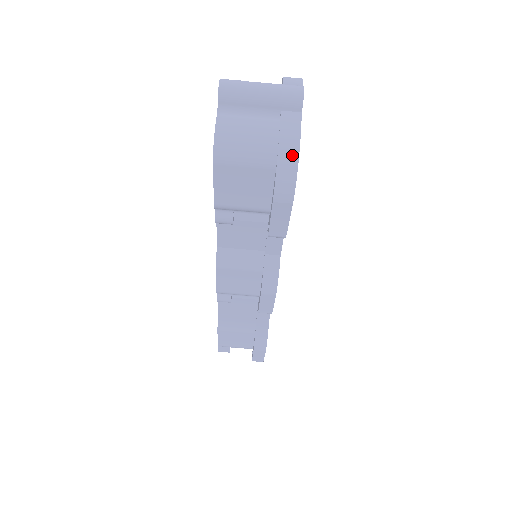
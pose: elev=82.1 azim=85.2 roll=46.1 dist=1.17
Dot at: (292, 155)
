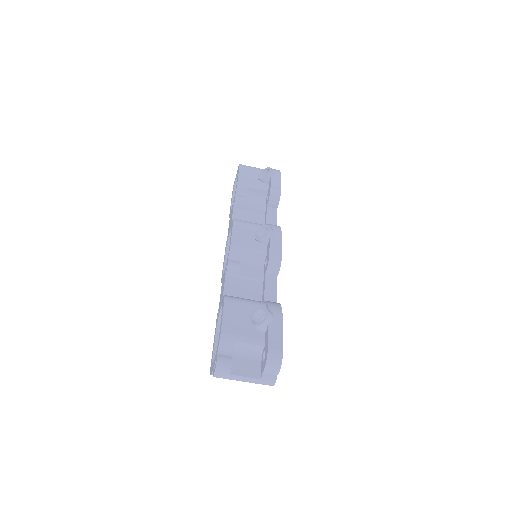
Dot at: occluded
